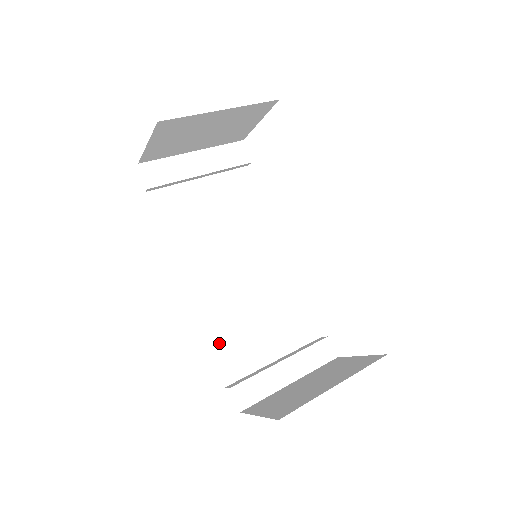
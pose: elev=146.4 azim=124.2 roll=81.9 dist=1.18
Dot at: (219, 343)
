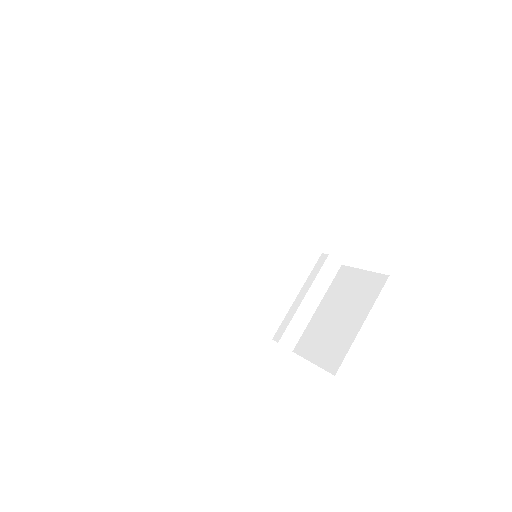
Dot at: (253, 315)
